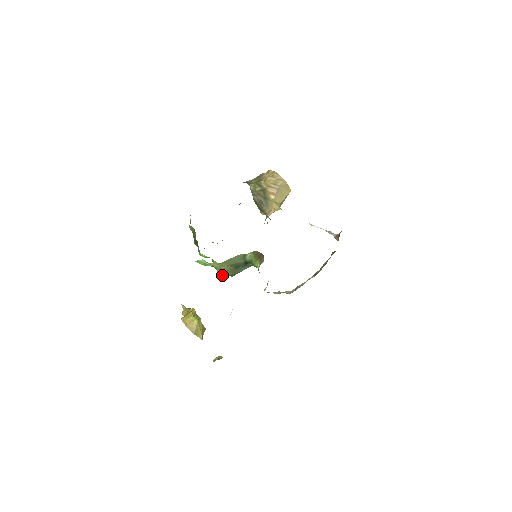
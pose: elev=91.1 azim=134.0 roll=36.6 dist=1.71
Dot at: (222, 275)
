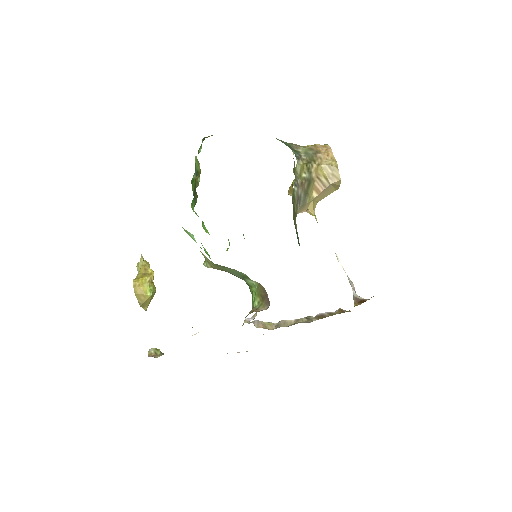
Dot at: (207, 266)
